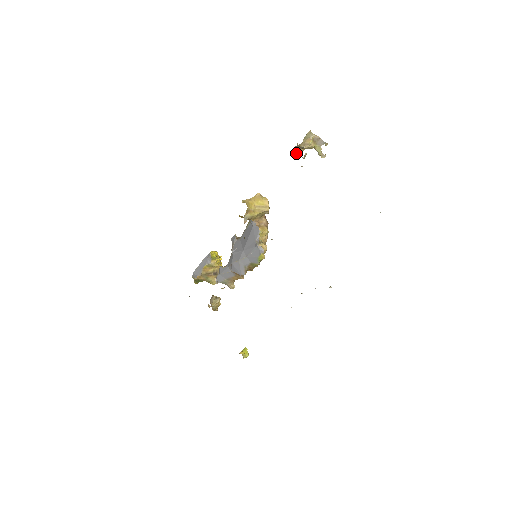
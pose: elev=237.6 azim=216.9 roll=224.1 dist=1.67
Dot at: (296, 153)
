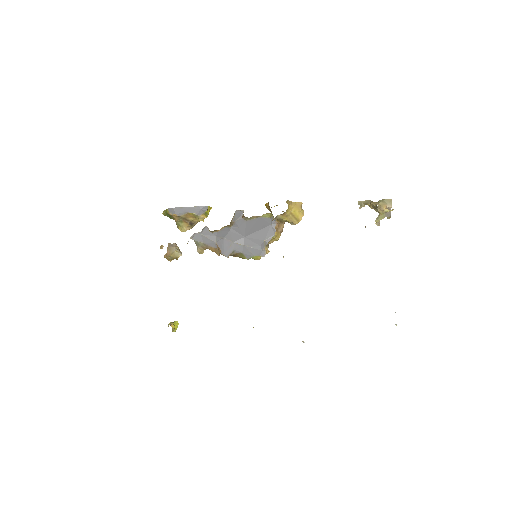
Dot at: (363, 203)
